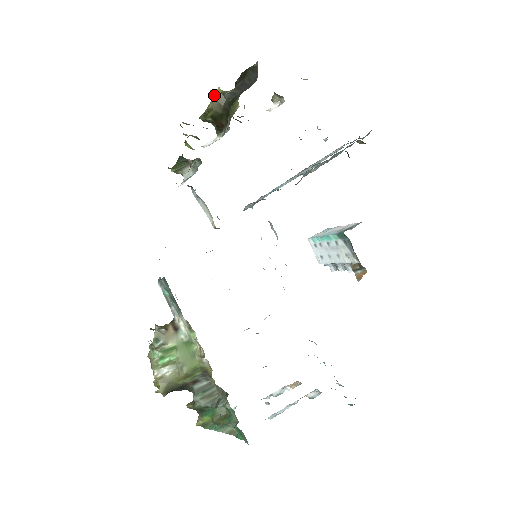
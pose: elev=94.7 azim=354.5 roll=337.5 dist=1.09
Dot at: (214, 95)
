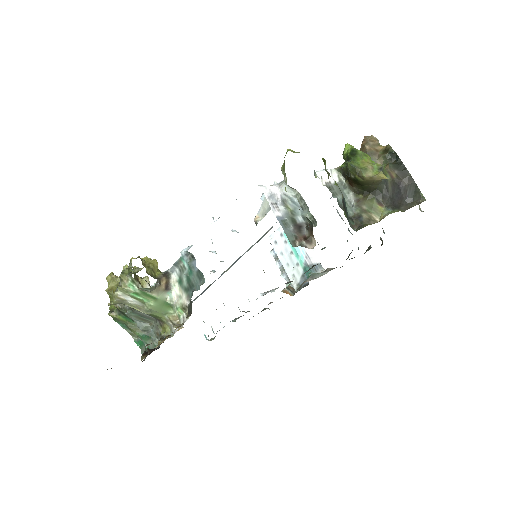
Dot at: (379, 178)
